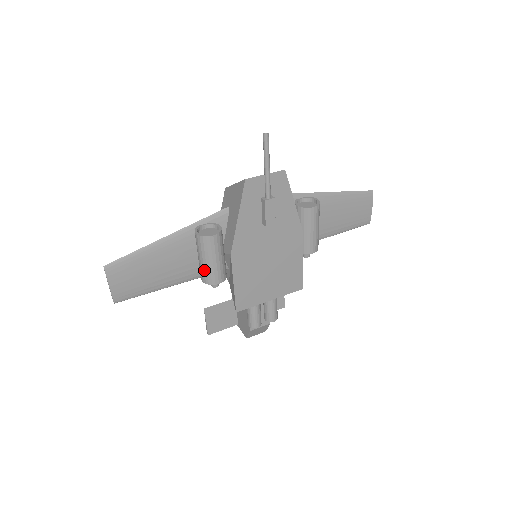
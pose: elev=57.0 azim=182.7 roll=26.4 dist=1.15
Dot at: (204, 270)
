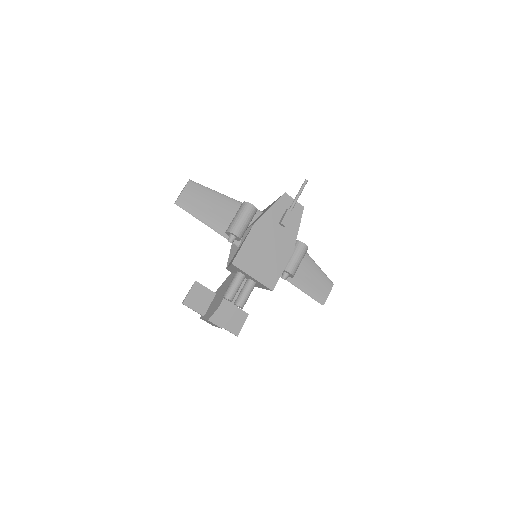
Dot at: (234, 223)
